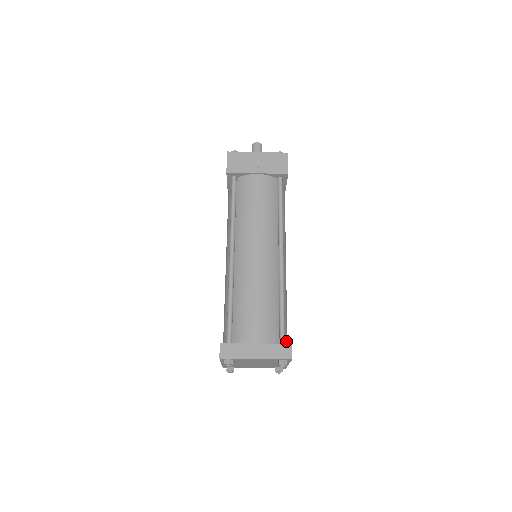
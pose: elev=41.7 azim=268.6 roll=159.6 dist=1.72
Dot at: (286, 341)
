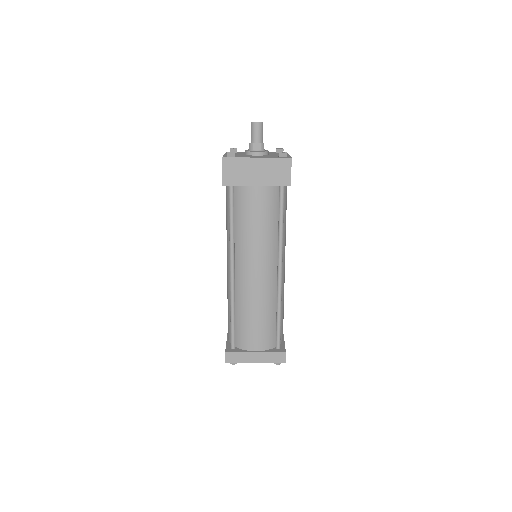
Dot at: (282, 336)
